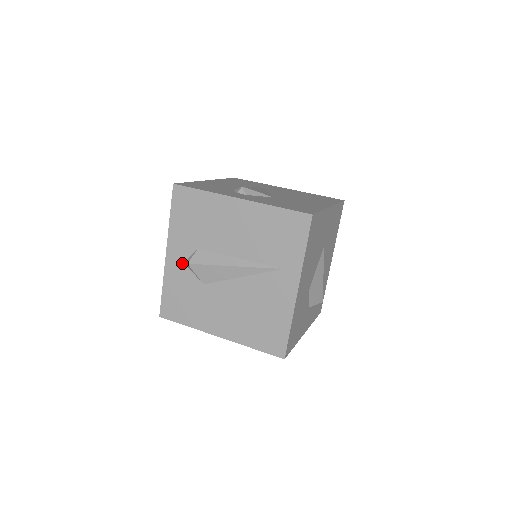
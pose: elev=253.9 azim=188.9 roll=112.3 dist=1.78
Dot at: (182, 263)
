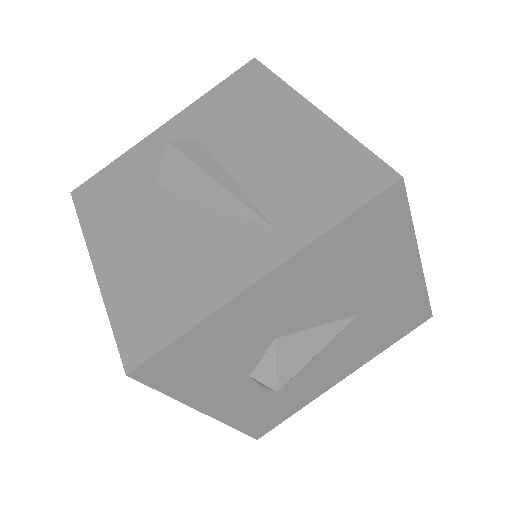
Dot at: (164, 146)
